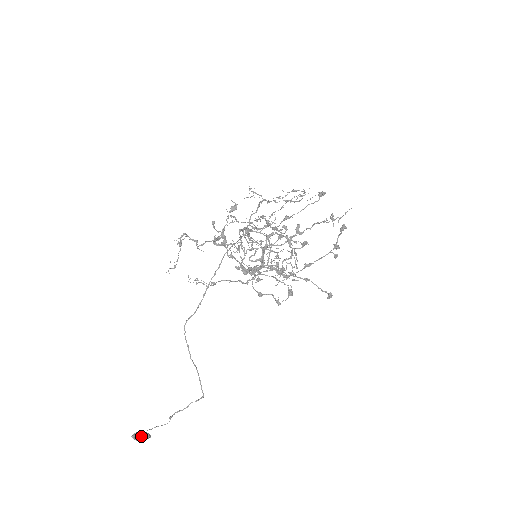
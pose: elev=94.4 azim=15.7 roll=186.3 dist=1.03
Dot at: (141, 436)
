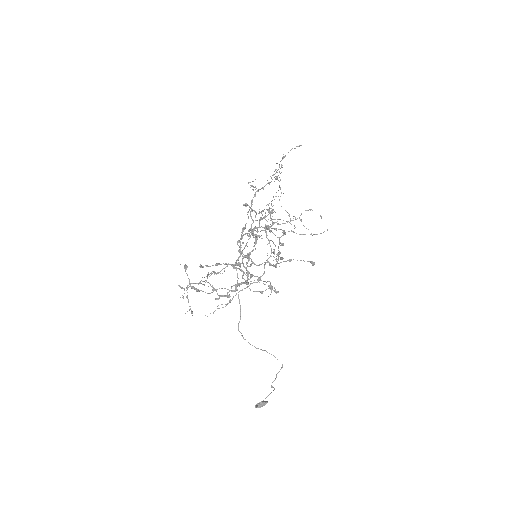
Dot at: (259, 406)
